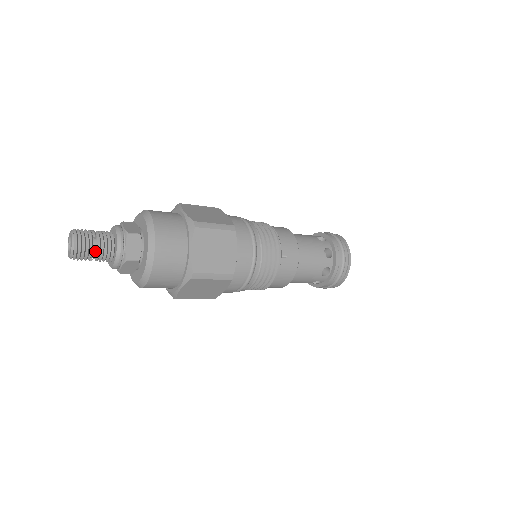
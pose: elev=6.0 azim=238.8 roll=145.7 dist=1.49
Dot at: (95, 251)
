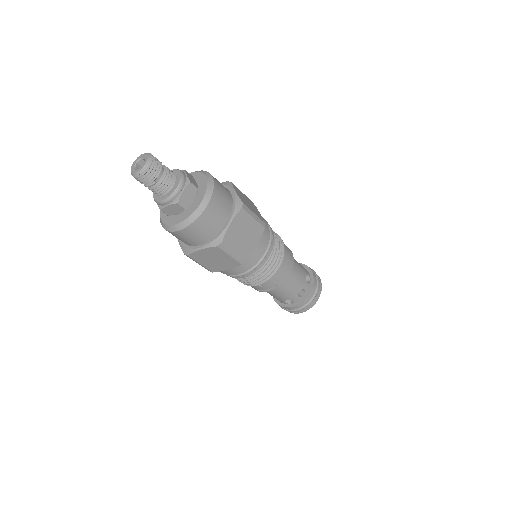
Dot at: (163, 171)
